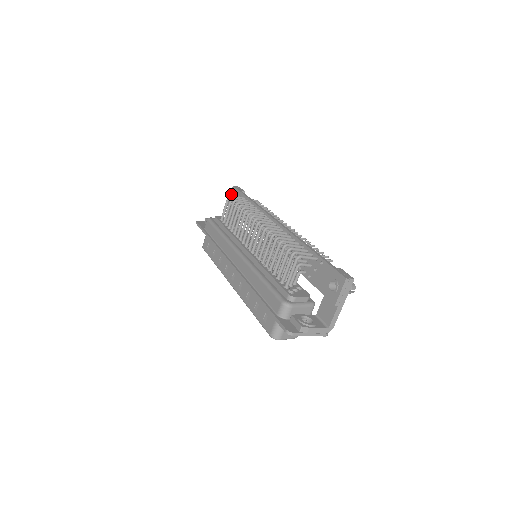
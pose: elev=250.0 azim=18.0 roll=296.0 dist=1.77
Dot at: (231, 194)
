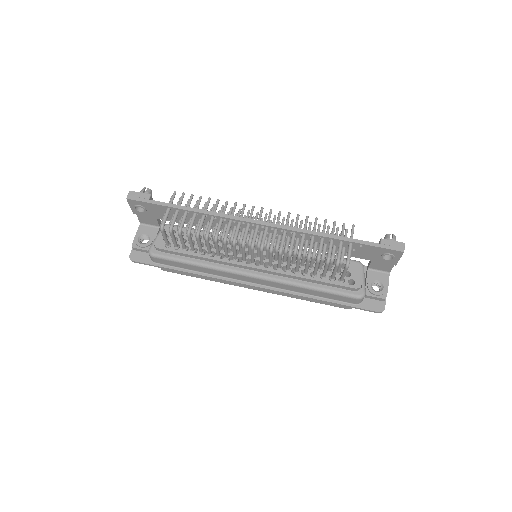
Dot at: (134, 207)
